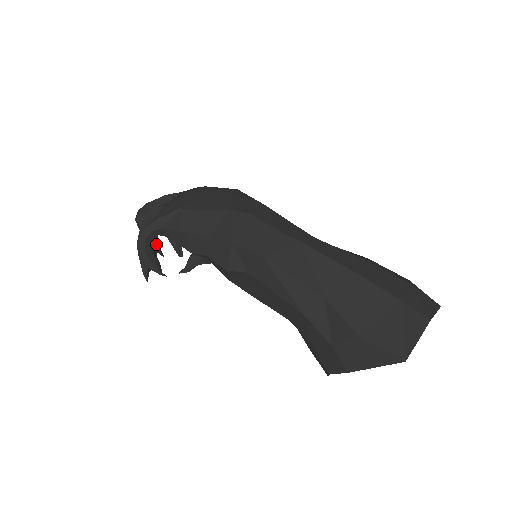
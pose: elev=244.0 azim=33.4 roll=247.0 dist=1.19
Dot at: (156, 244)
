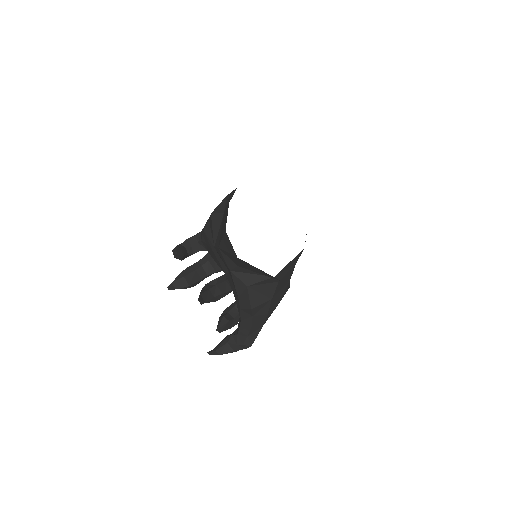
Dot at: (199, 278)
